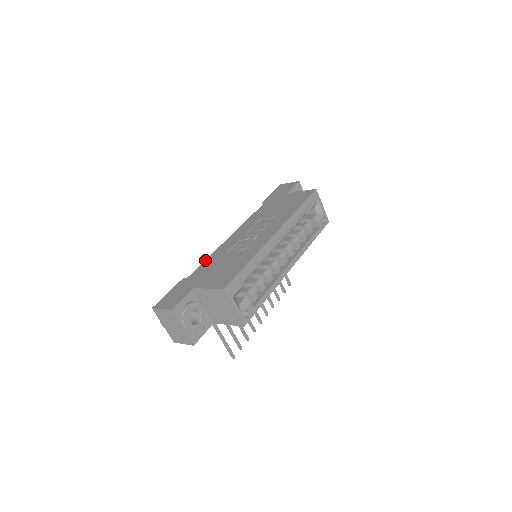
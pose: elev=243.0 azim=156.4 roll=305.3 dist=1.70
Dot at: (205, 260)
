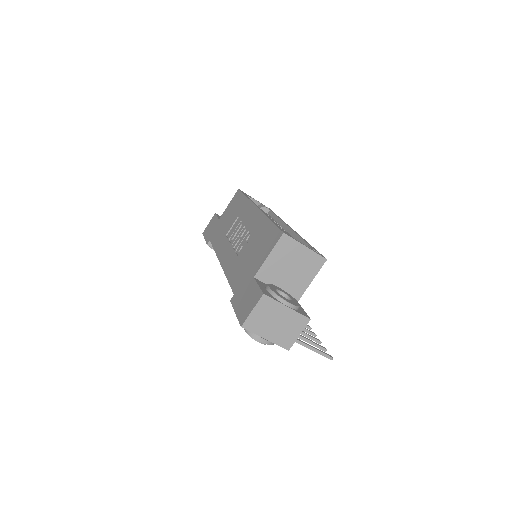
Dot at: occluded
